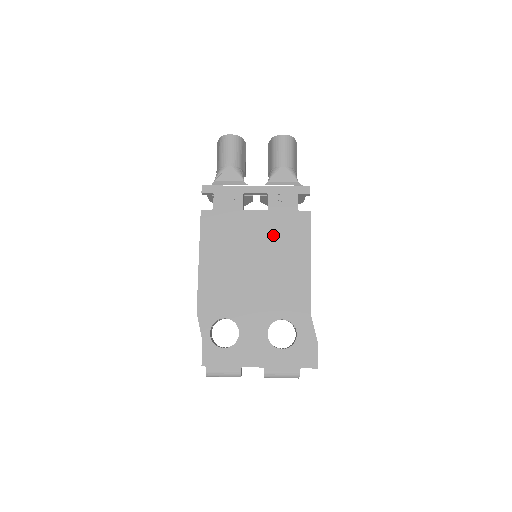
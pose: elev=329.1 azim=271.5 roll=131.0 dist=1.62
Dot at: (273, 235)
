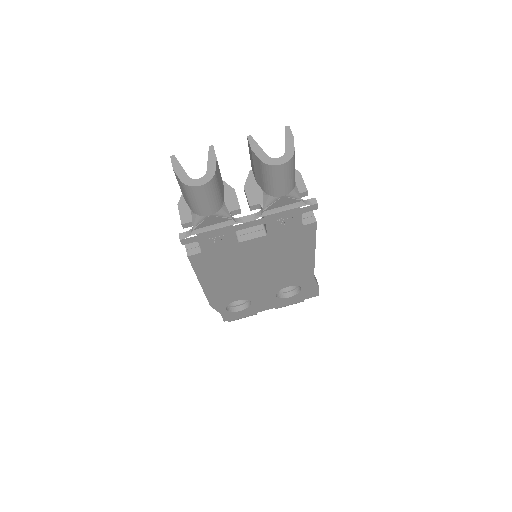
Dot at: (275, 249)
